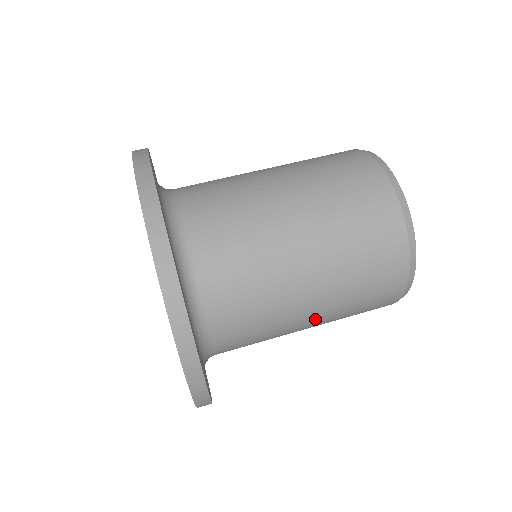
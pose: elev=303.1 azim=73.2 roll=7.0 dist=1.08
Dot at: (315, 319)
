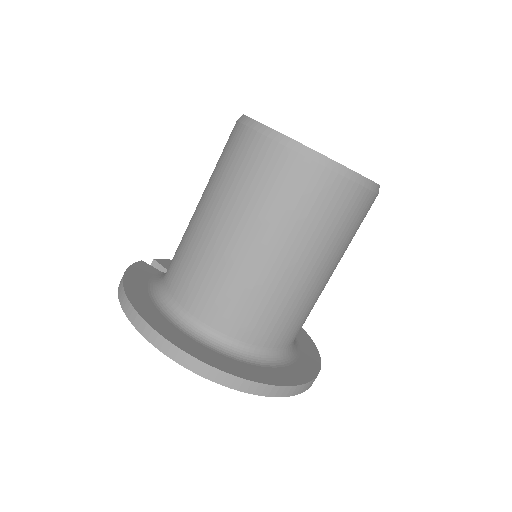
Dot at: (331, 270)
